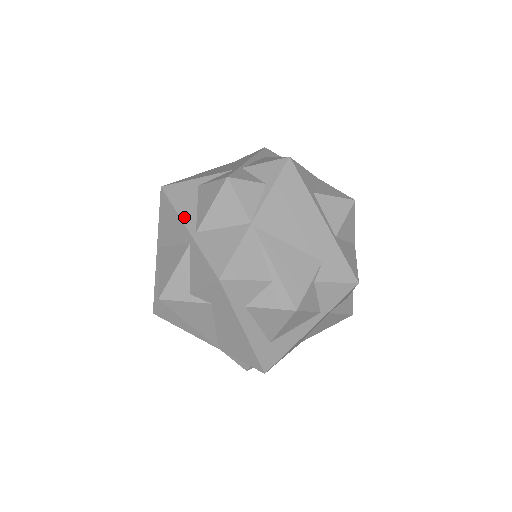
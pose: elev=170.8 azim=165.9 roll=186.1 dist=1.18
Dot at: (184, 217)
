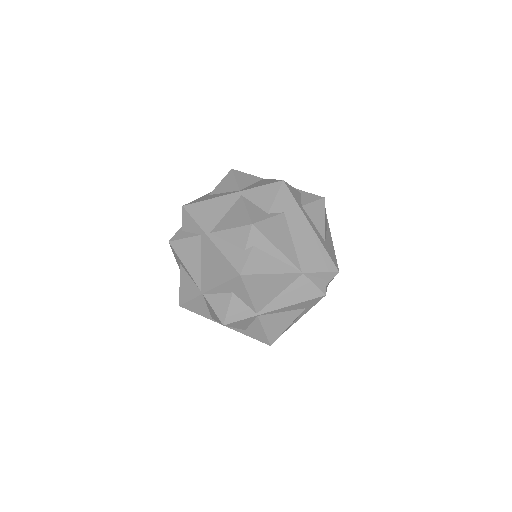
Dot at: (222, 195)
